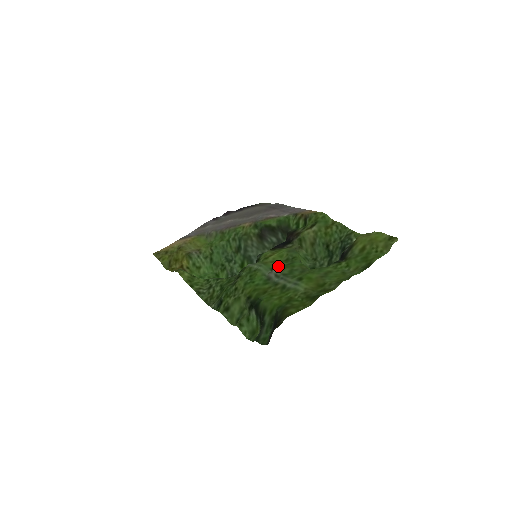
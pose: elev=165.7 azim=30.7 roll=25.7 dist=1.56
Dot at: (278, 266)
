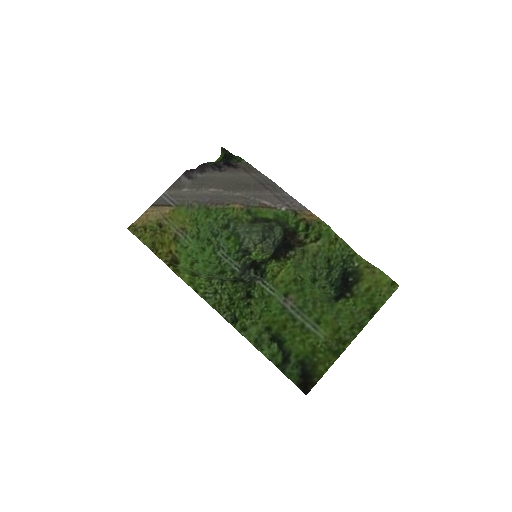
Dot at: (289, 291)
